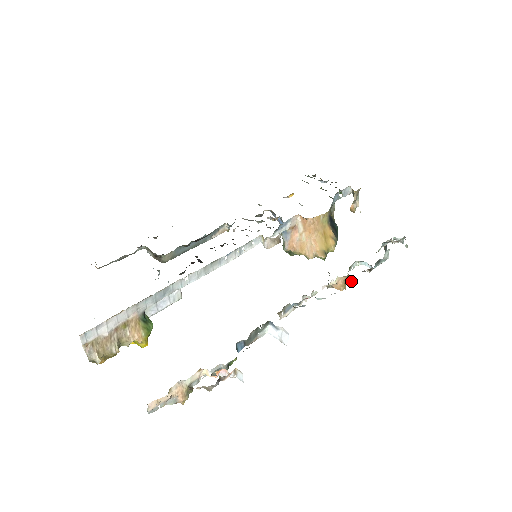
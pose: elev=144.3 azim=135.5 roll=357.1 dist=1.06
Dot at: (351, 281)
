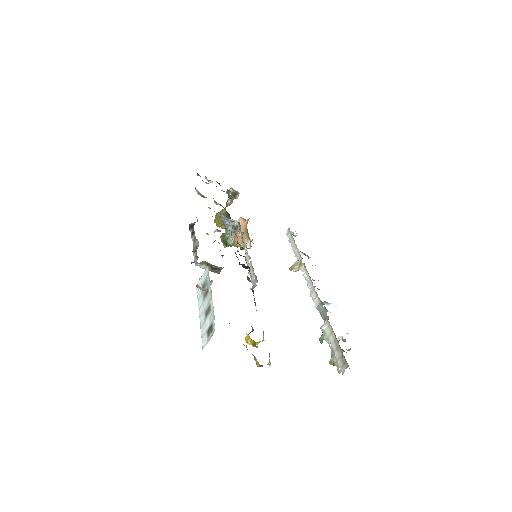
Dot at: occluded
